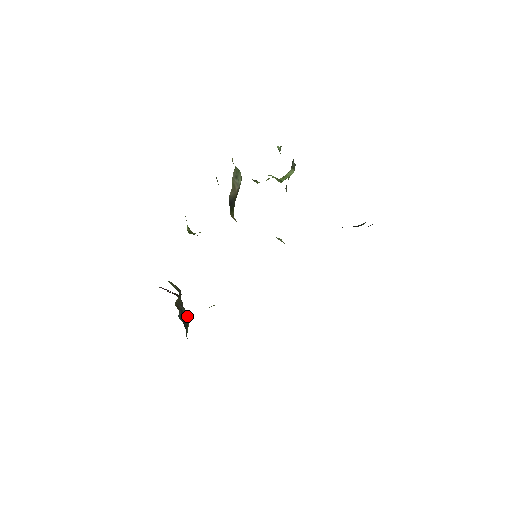
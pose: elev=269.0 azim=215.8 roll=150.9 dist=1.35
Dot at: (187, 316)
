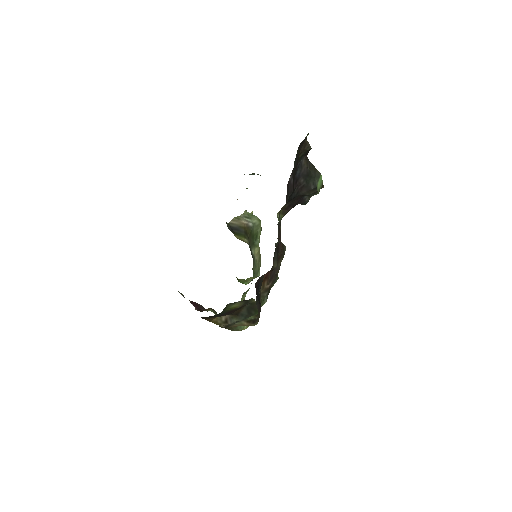
Dot at: occluded
